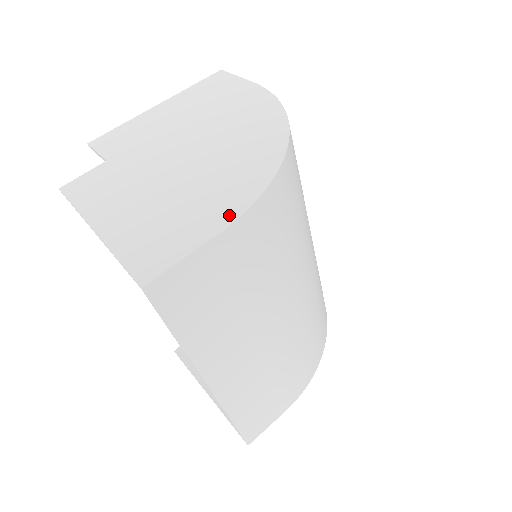
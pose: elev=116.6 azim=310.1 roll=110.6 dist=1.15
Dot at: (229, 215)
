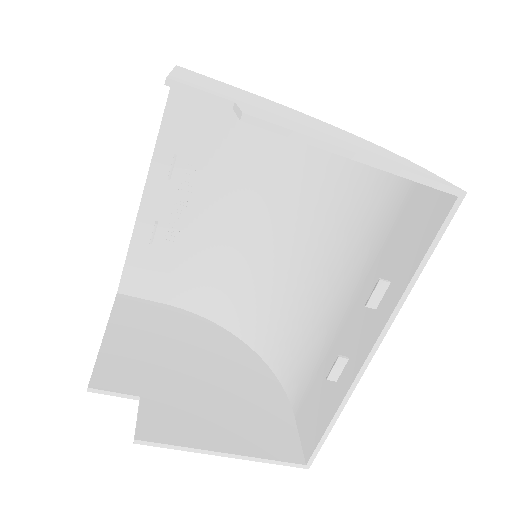
Dot at: (407, 160)
